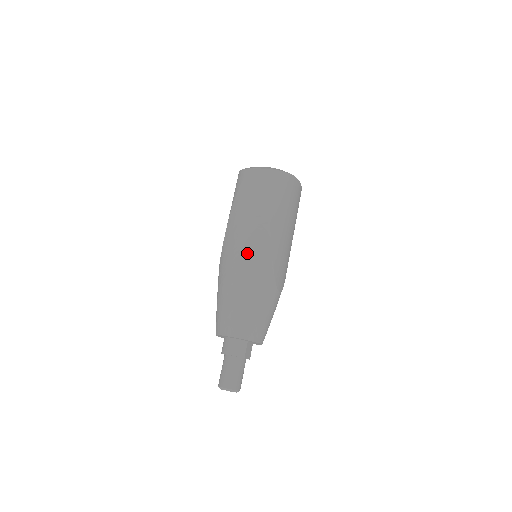
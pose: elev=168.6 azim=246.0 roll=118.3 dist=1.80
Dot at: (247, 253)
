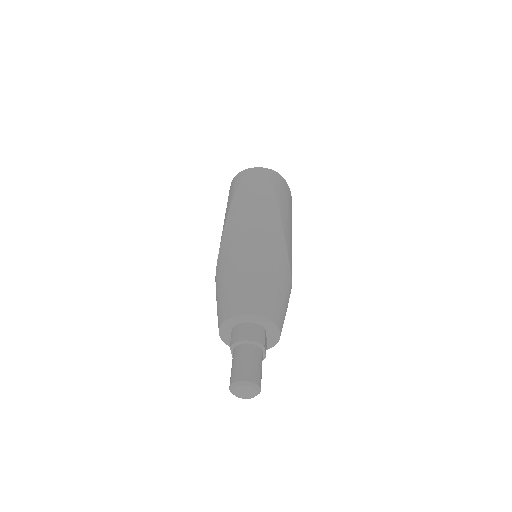
Dot at: (259, 231)
